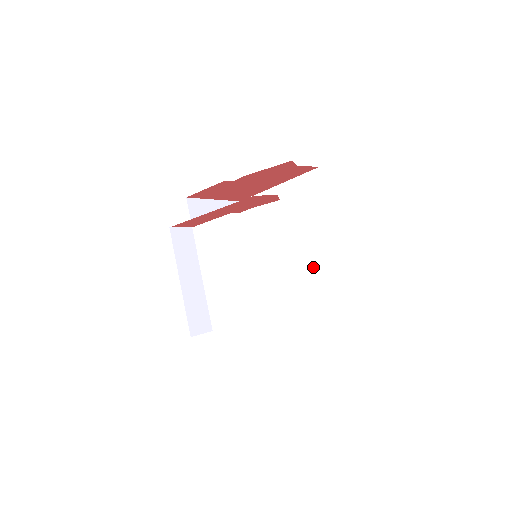
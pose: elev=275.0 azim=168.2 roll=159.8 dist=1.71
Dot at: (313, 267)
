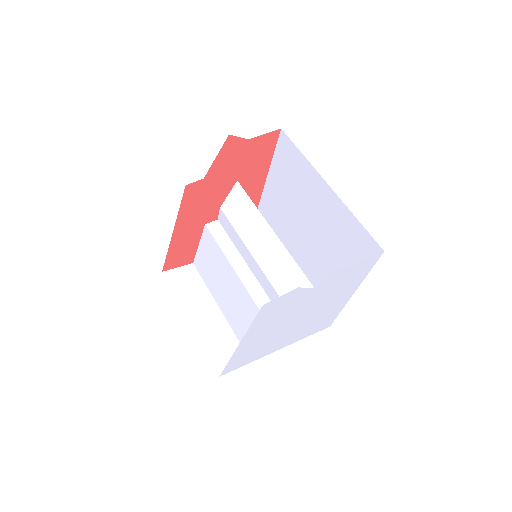
Dot at: (333, 237)
